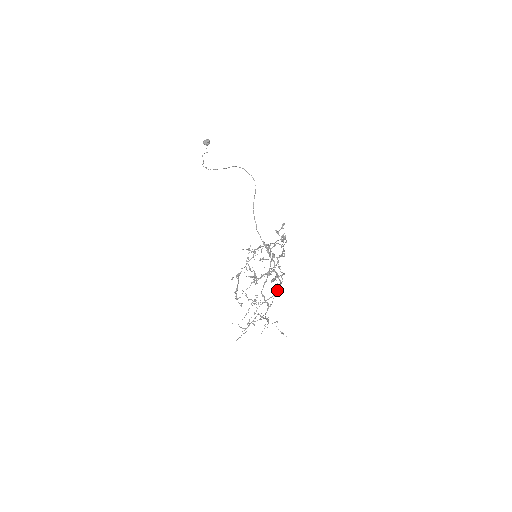
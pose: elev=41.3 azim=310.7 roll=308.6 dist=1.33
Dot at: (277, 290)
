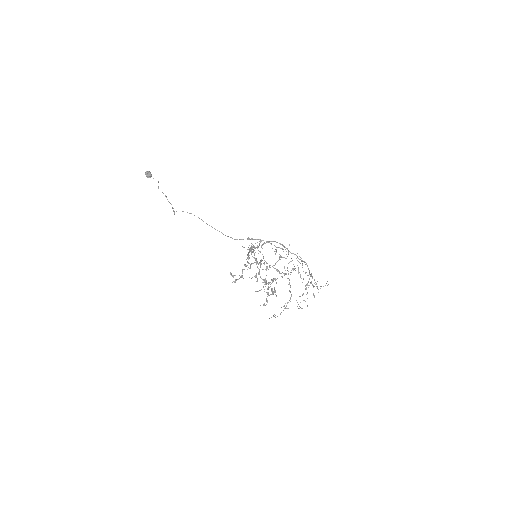
Dot at: occluded
